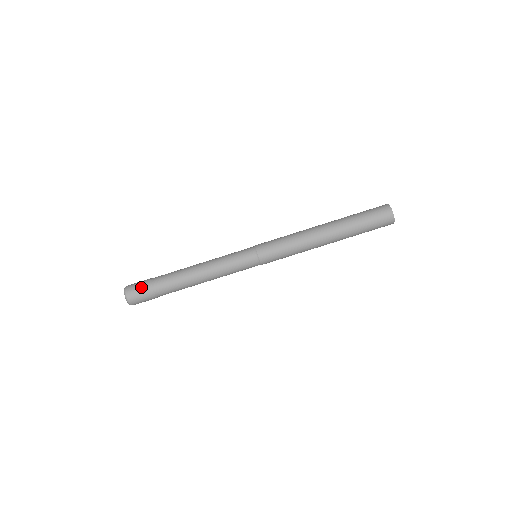
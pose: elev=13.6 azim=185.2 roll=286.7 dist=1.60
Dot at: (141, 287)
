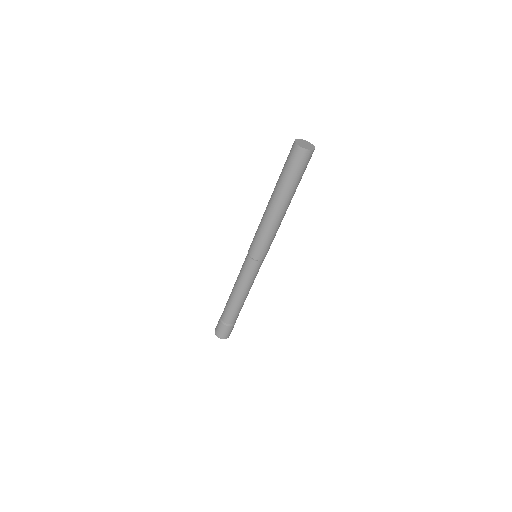
Dot at: (222, 329)
